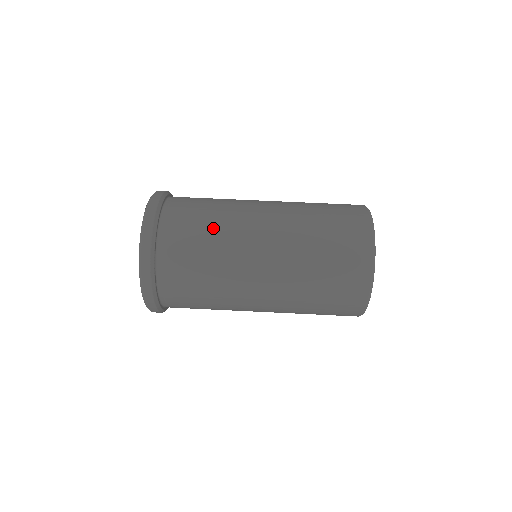
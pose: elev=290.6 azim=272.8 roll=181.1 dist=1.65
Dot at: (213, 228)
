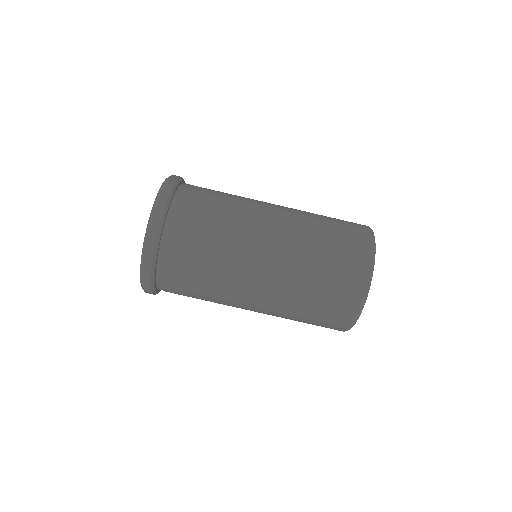
Dot at: (208, 287)
